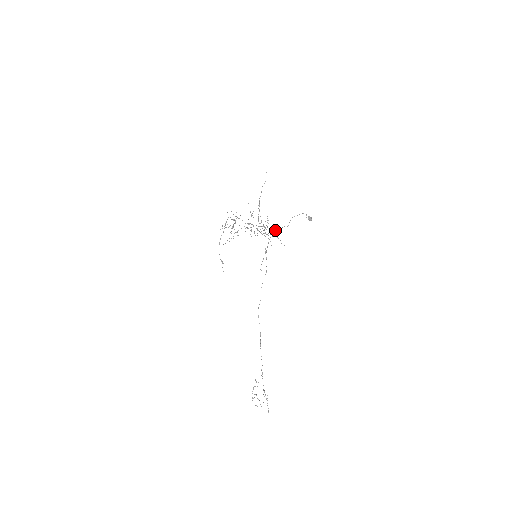
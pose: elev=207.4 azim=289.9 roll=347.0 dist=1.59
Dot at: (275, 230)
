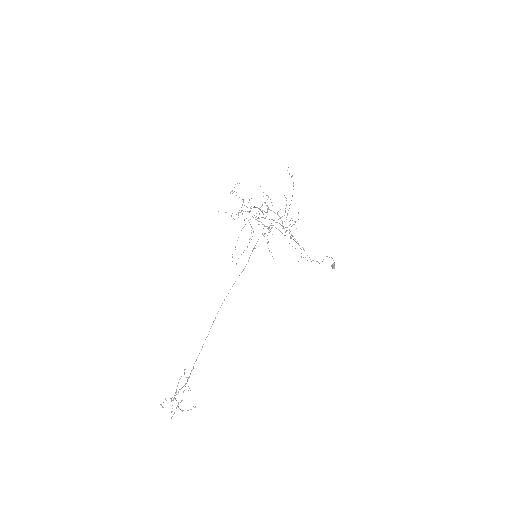
Dot at: occluded
